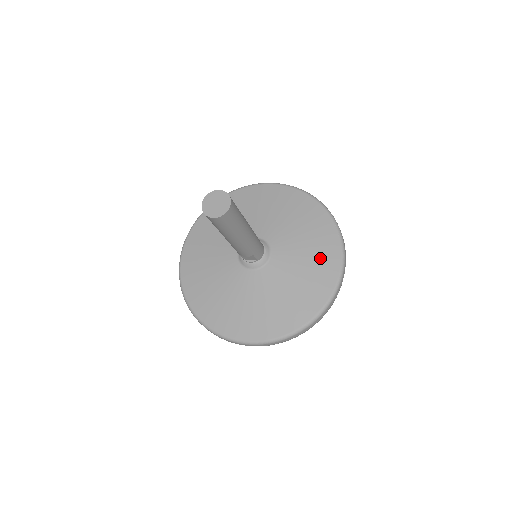
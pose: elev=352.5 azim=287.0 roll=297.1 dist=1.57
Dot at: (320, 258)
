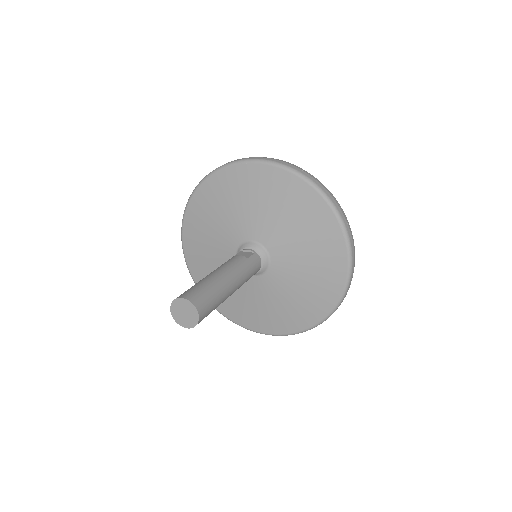
Dot at: (324, 262)
